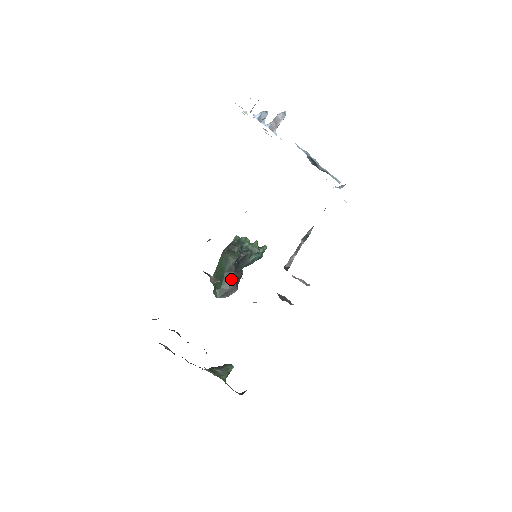
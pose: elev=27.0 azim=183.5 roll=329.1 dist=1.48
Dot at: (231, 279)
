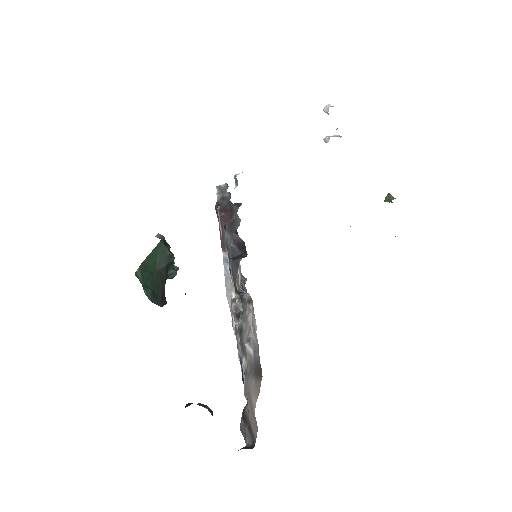
Dot at: (163, 284)
